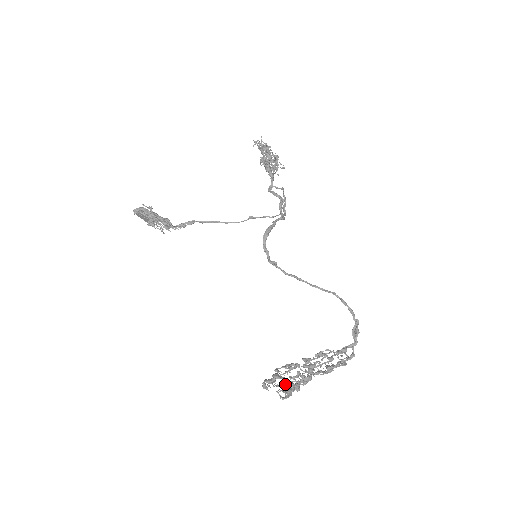
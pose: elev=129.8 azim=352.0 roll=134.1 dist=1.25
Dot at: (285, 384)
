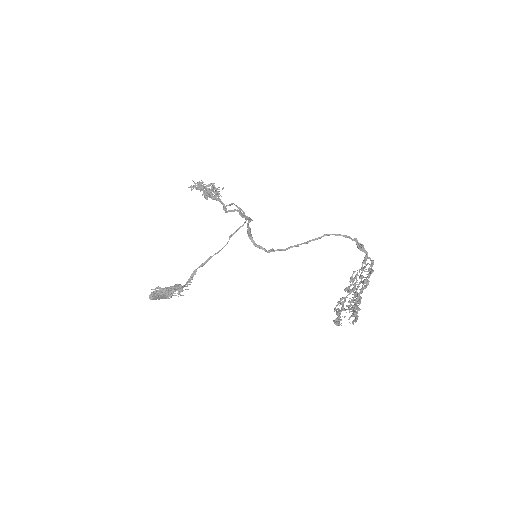
Dot at: occluded
